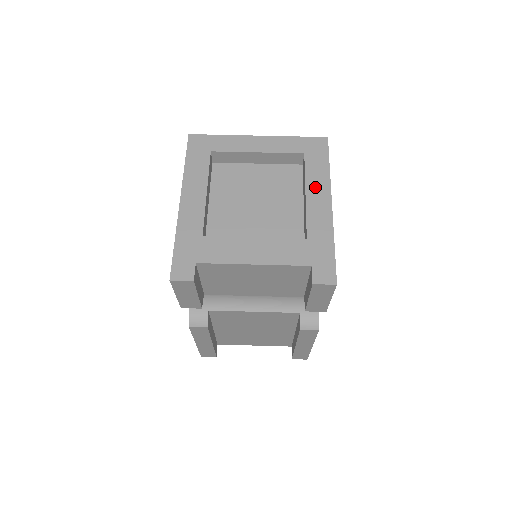
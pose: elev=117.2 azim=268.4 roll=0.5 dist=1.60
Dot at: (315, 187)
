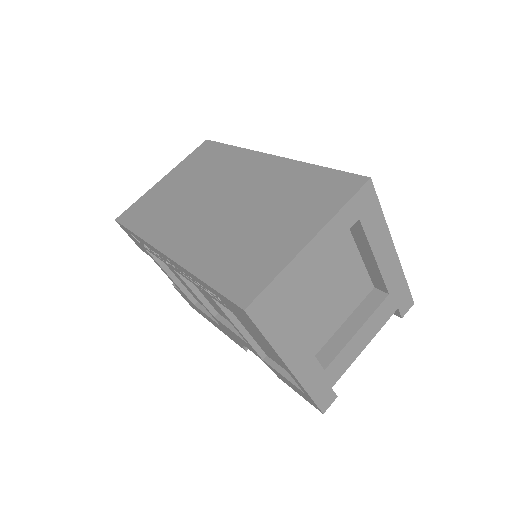
Dot at: (380, 246)
